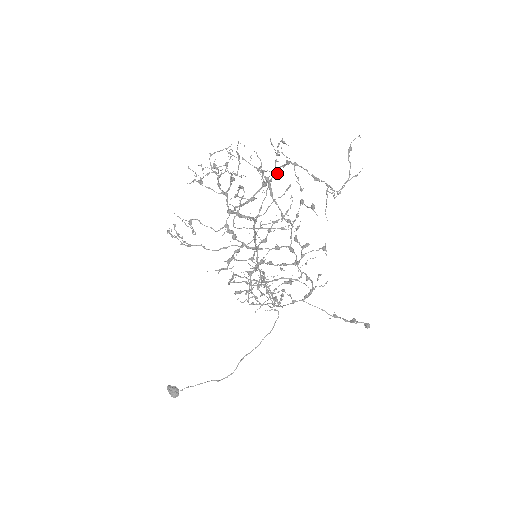
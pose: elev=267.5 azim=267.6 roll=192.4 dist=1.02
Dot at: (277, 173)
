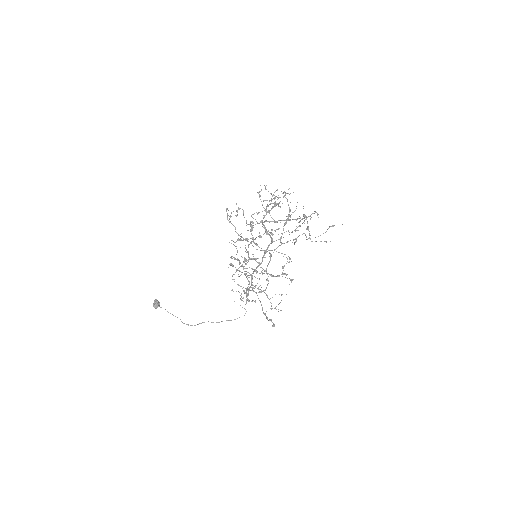
Dot at: (297, 219)
